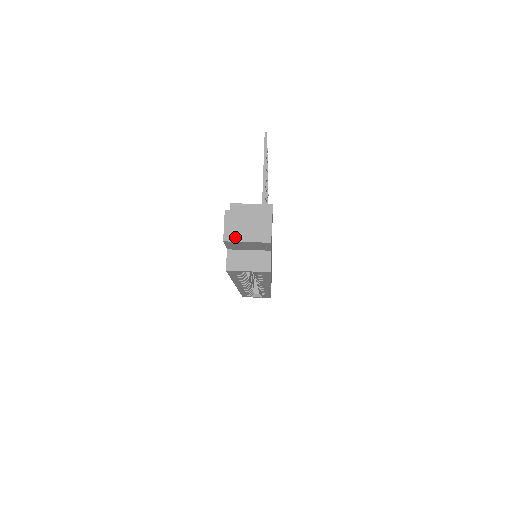
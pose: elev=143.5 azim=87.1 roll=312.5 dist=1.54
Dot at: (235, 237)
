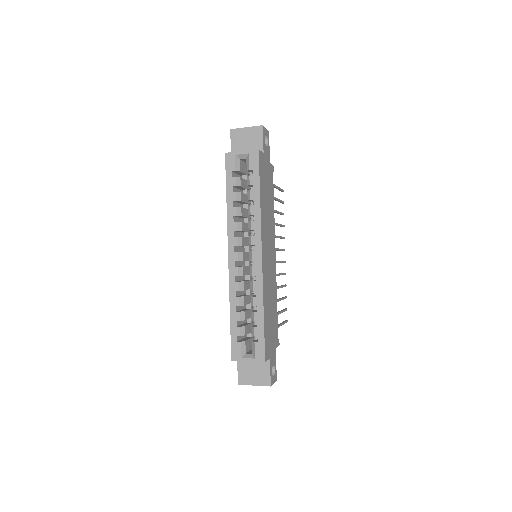
Dot at: (239, 129)
